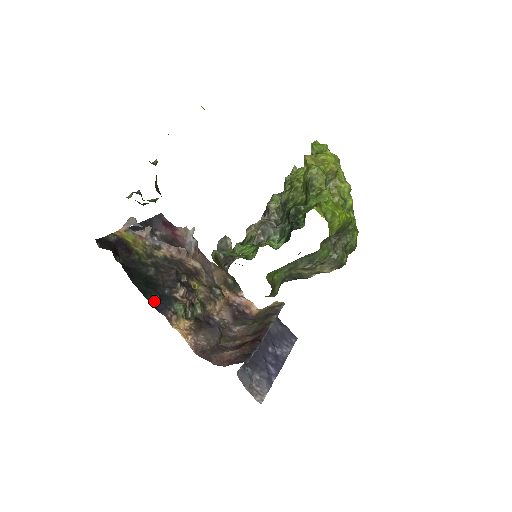
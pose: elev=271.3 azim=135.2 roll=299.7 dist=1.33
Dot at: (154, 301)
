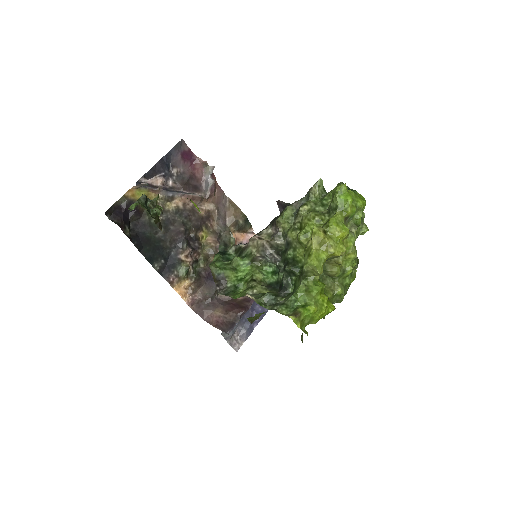
Dot at: (159, 267)
